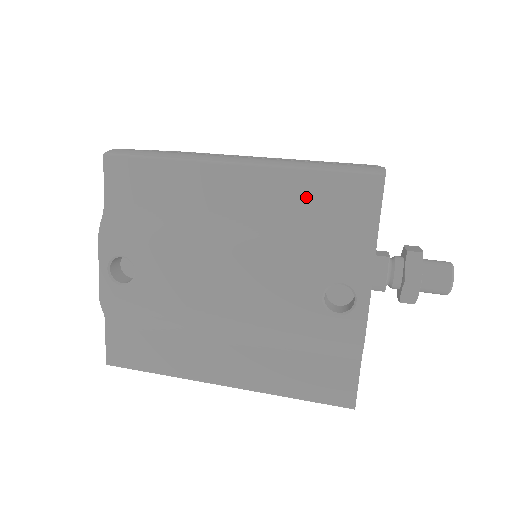
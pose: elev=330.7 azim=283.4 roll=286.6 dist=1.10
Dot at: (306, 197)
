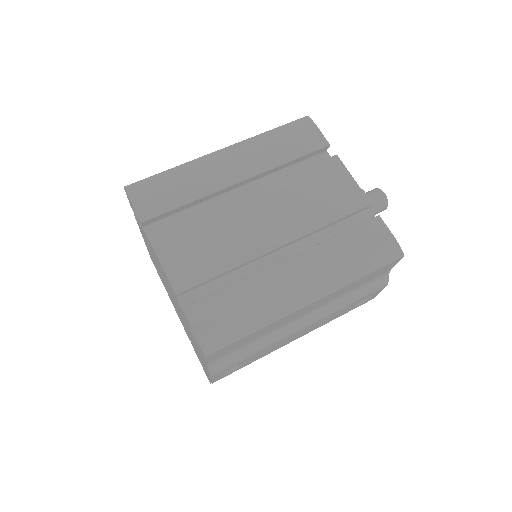
Dot at: (354, 285)
